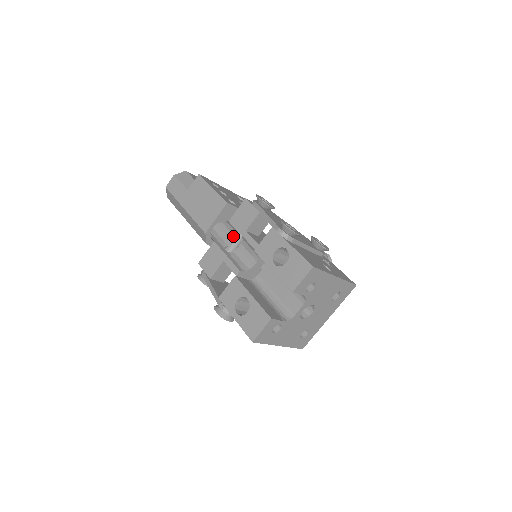
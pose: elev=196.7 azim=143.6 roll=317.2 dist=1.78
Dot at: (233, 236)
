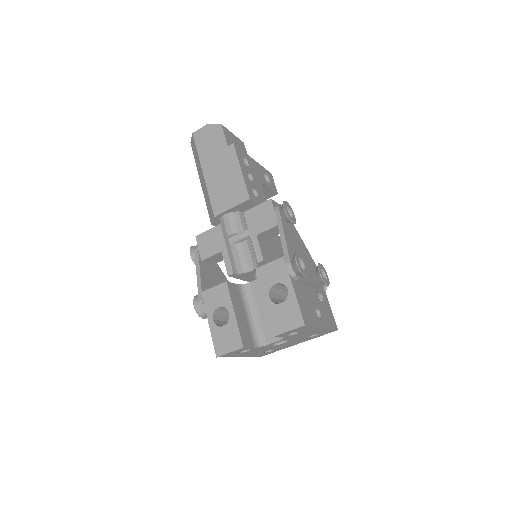
Dot at: (242, 226)
